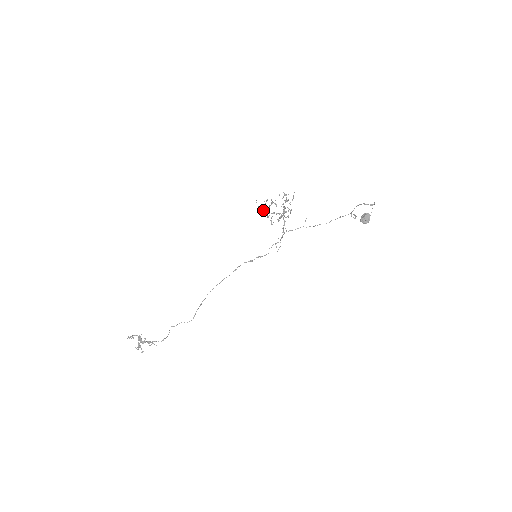
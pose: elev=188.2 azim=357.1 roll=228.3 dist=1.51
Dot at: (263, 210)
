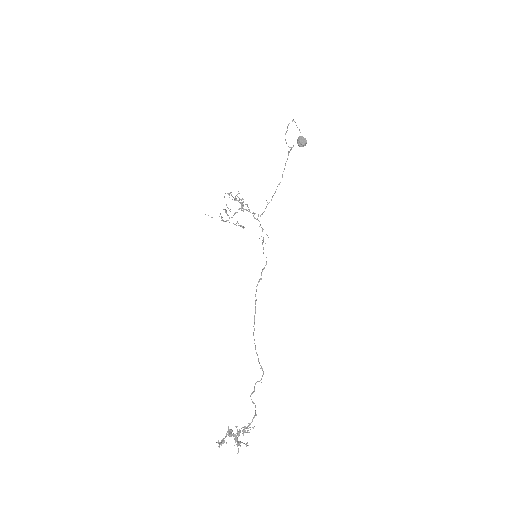
Dot at: (224, 221)
